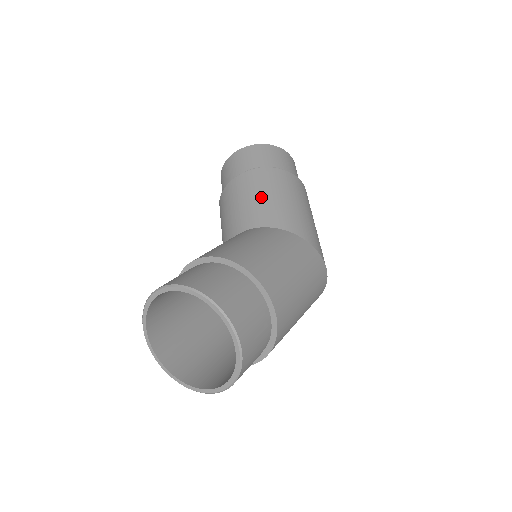
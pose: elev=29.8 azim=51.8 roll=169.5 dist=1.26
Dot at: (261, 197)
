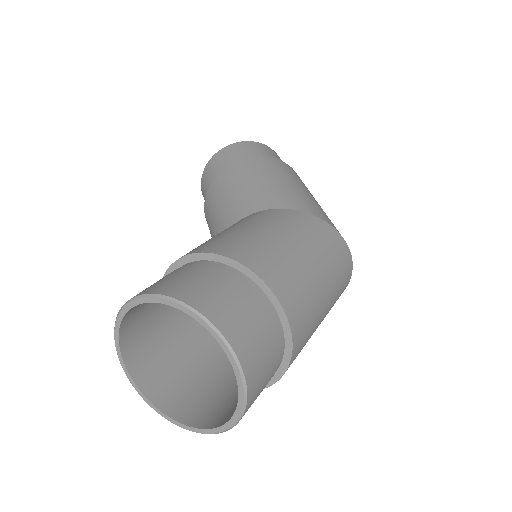
Dot at: (237, 190)
